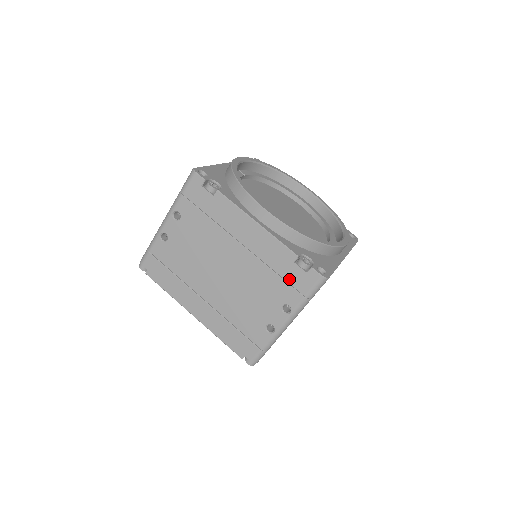
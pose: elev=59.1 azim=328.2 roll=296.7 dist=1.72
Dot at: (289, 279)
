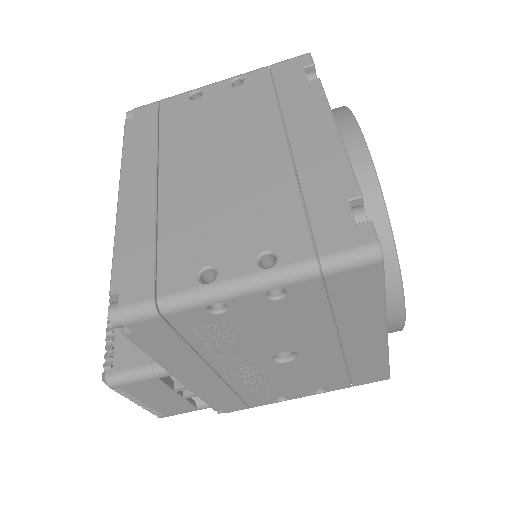
Dot at: (316, 218)
